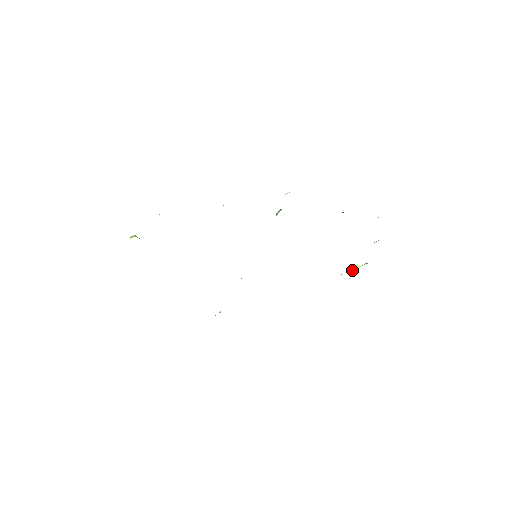
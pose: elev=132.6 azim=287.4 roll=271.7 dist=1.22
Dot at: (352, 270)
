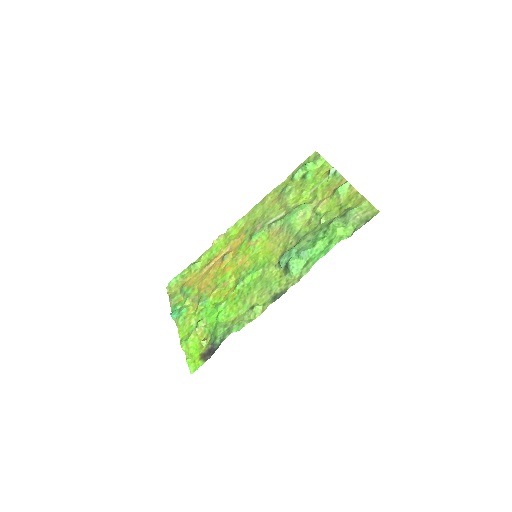
Dot at: (306, 172)
